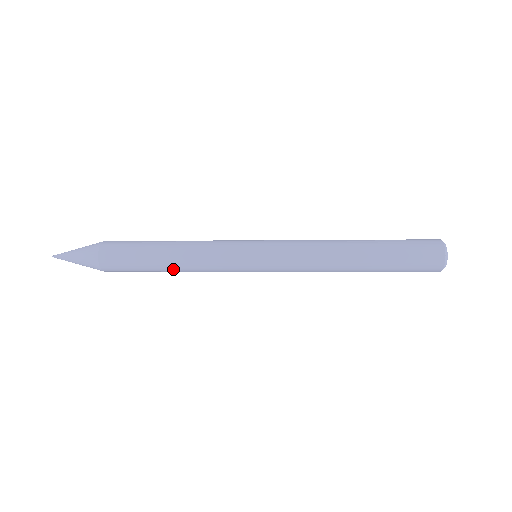
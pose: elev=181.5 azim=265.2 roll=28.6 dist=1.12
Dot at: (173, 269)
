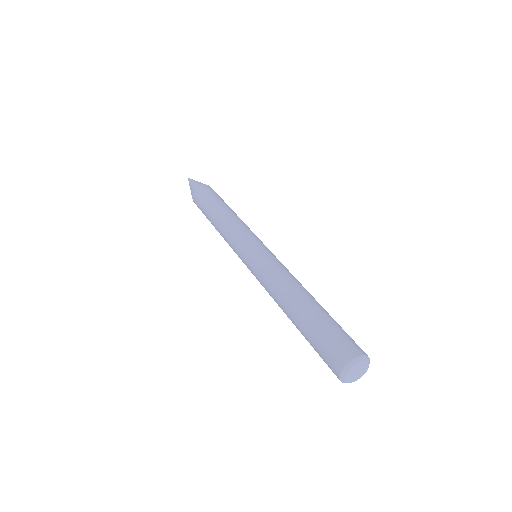
Dot at: occluded
